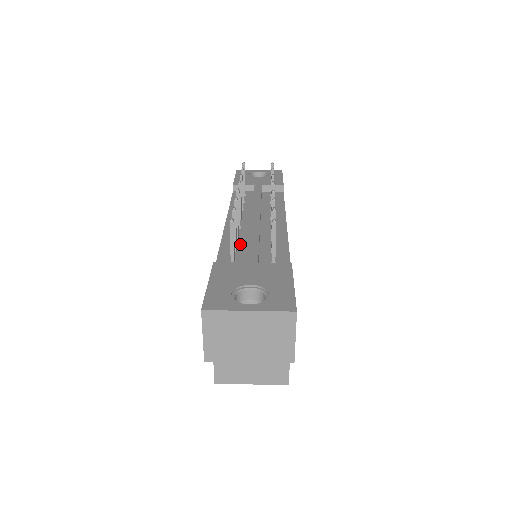
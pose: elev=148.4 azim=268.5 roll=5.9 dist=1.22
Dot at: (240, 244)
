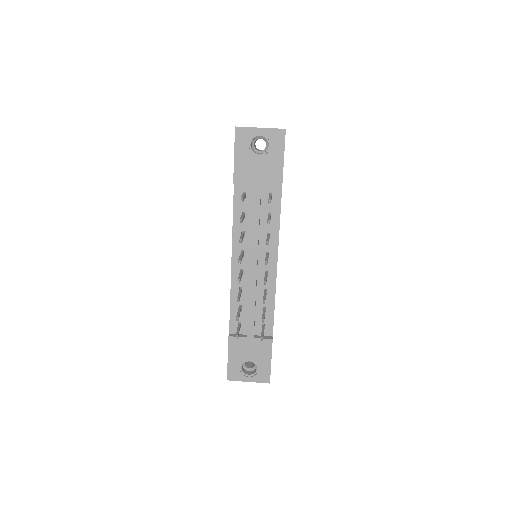
Dot at: (243, 300)
